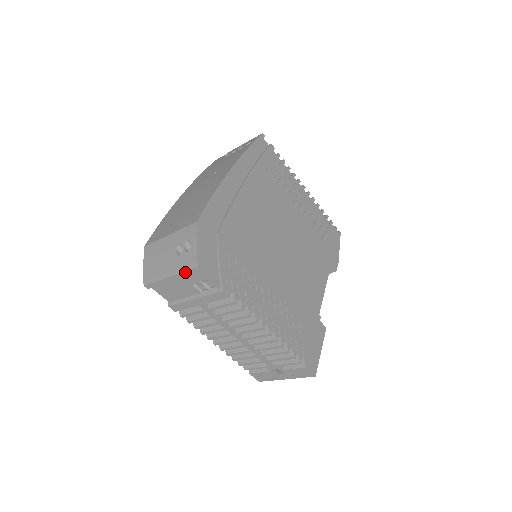
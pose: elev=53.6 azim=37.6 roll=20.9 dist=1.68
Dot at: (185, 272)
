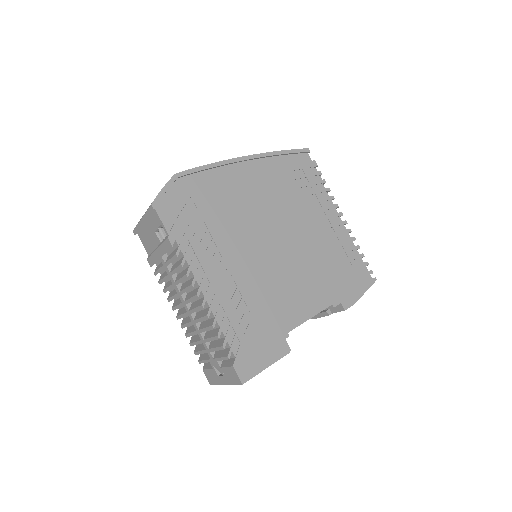
Dot at: (147, 212)
